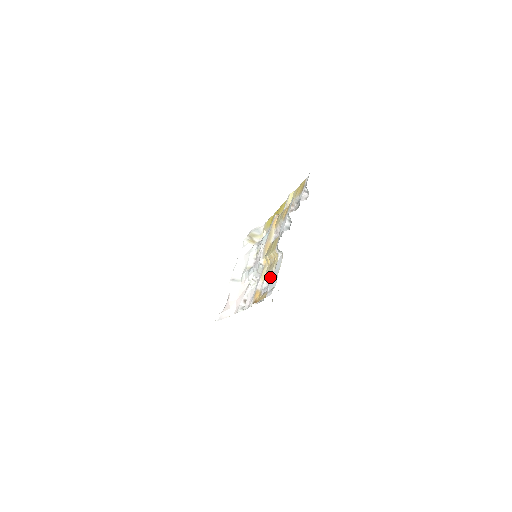
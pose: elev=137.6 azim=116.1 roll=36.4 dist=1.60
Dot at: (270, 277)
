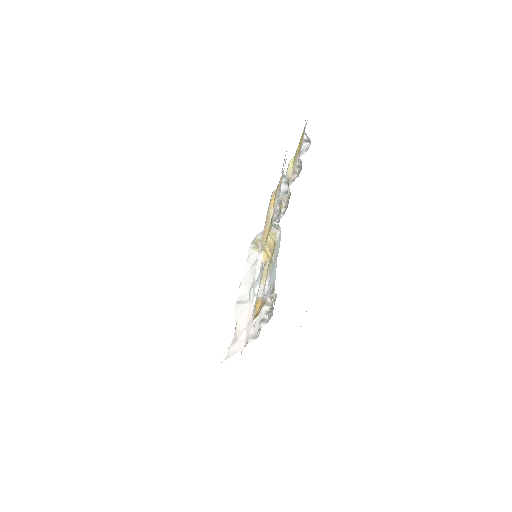
Dot at: occluded
